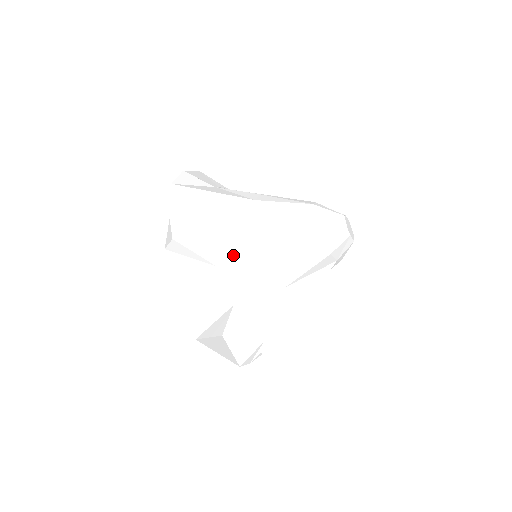
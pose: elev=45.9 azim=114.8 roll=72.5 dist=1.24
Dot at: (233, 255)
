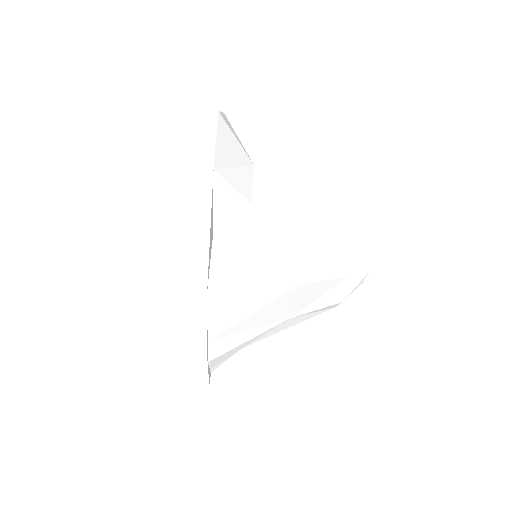
Dot at: (274, 168)
